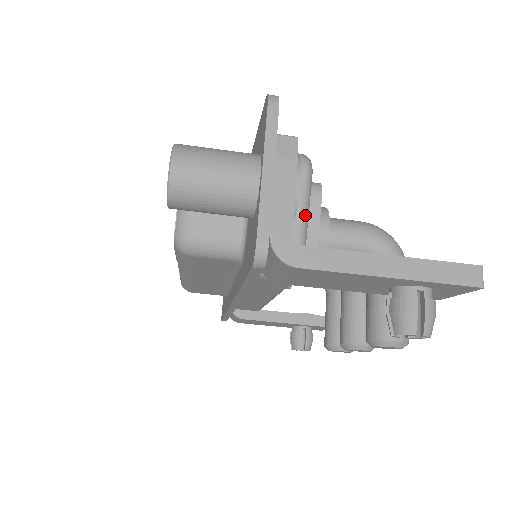
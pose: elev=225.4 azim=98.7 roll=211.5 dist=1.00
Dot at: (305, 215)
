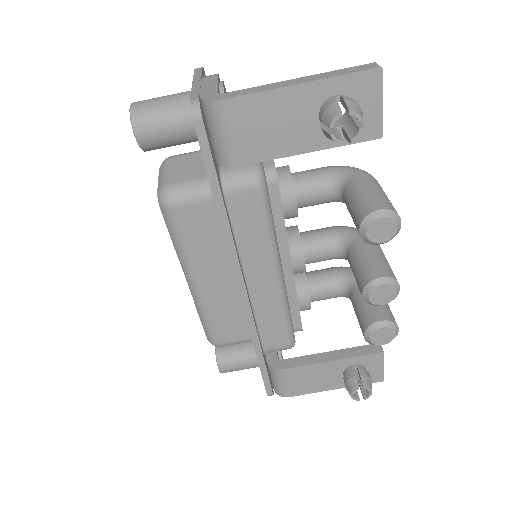
Dot at: occluded
